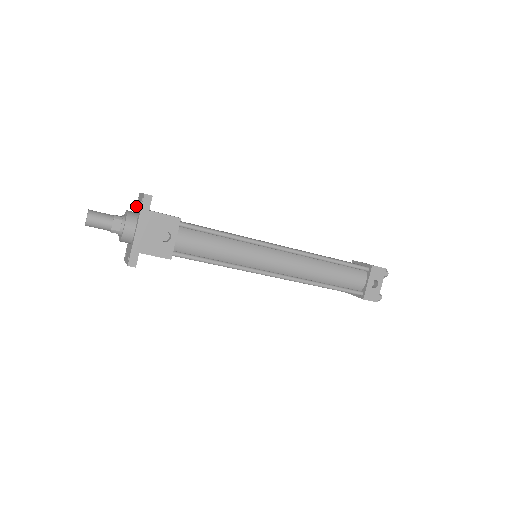
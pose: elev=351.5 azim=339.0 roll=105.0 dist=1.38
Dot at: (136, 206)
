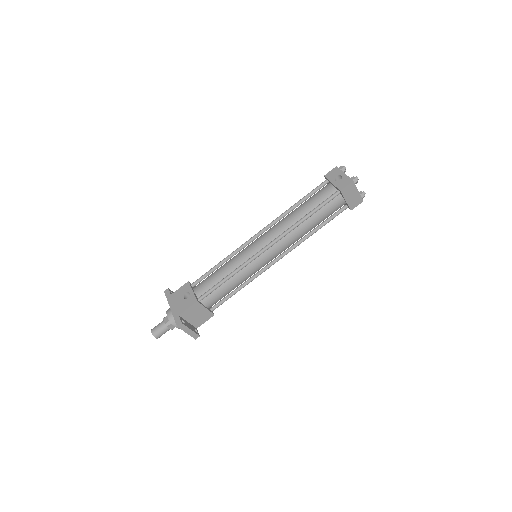
Dot at: occluded
